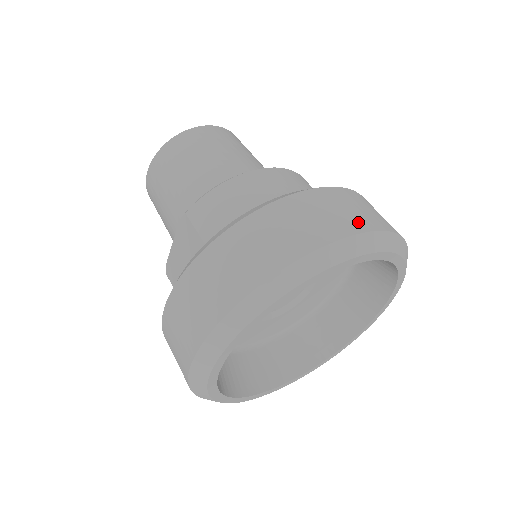
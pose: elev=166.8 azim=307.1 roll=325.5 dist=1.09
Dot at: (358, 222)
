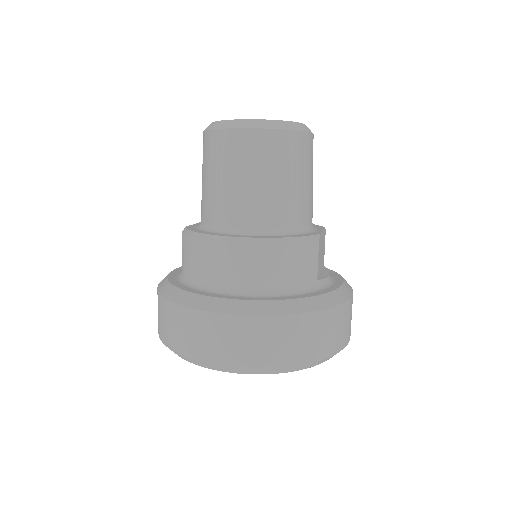
Dot at: (225, 356)
